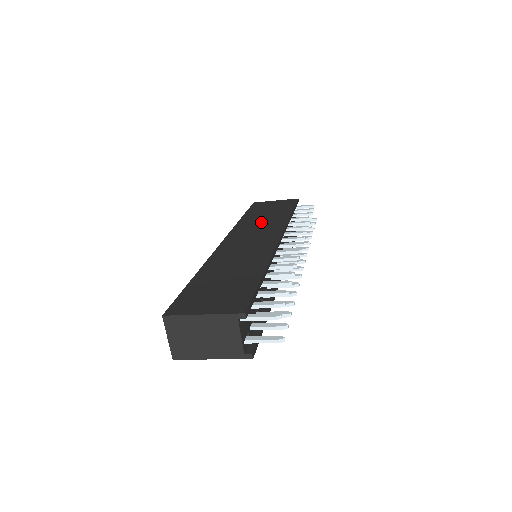
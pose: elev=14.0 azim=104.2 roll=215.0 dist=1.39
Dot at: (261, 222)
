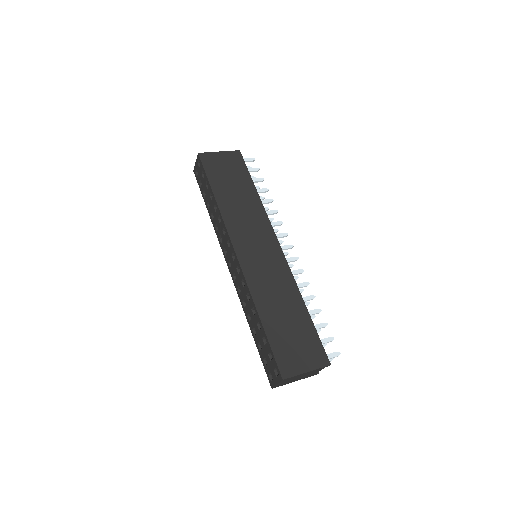
Dot at: (243, 210)
